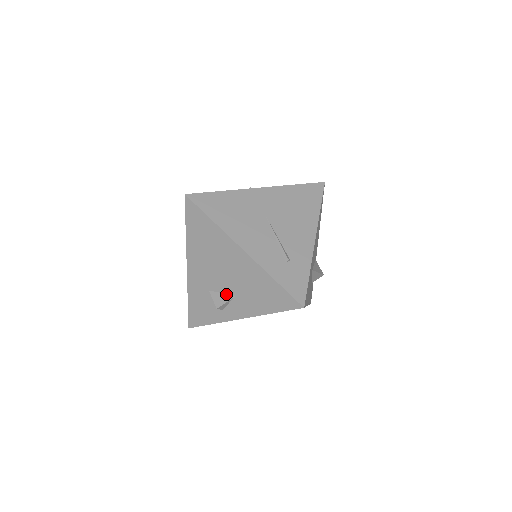
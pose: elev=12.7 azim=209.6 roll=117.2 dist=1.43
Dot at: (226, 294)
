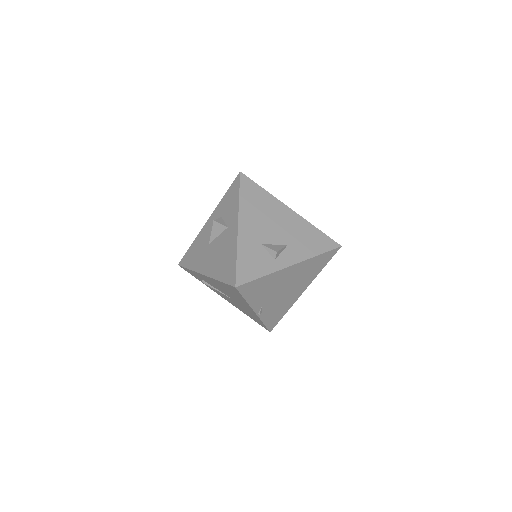
Dot at: (279, 245)
